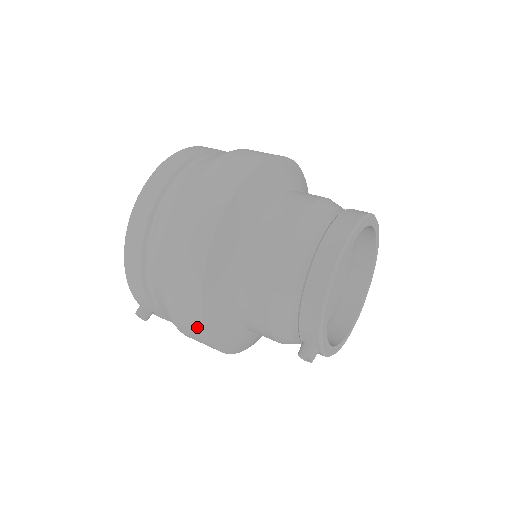
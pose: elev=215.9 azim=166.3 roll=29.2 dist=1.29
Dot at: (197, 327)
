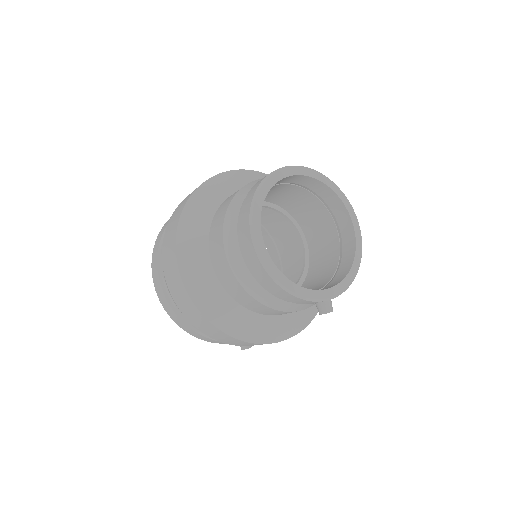
Dot at: occluded
